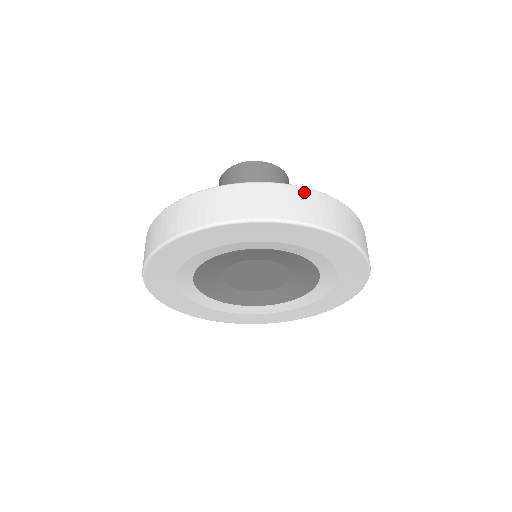
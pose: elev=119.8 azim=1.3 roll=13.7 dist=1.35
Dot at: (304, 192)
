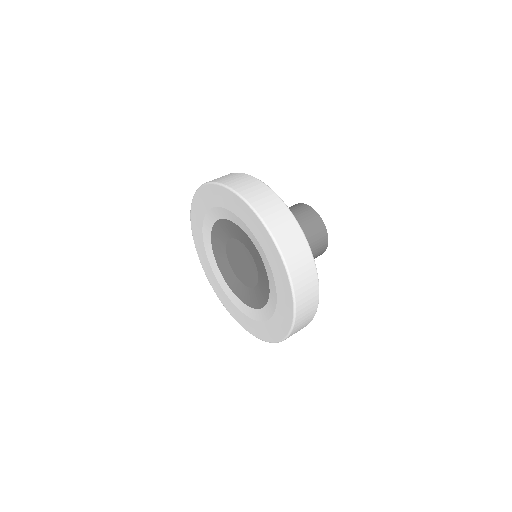
Dot at: (311, 262)
